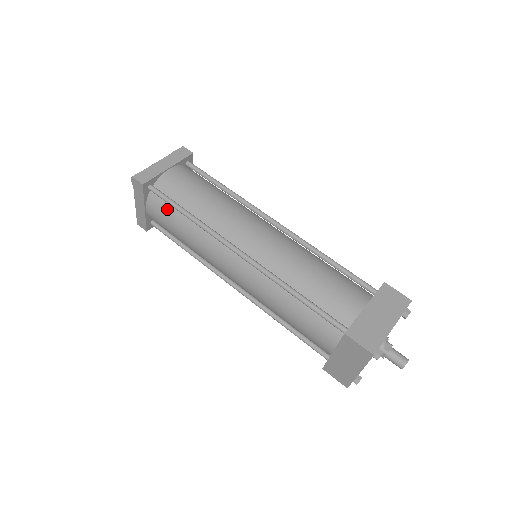
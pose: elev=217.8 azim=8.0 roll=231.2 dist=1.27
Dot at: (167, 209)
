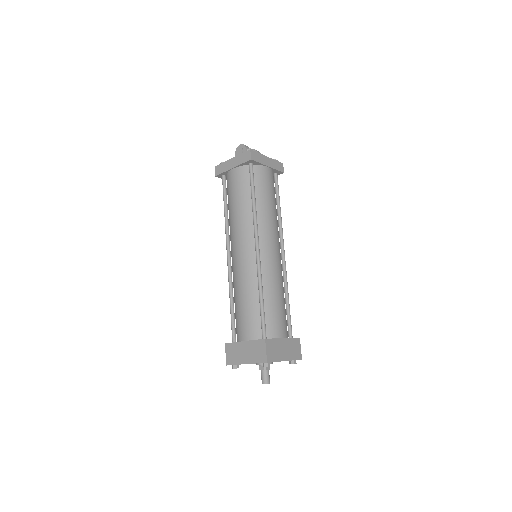
Dot at: (246, 183)
